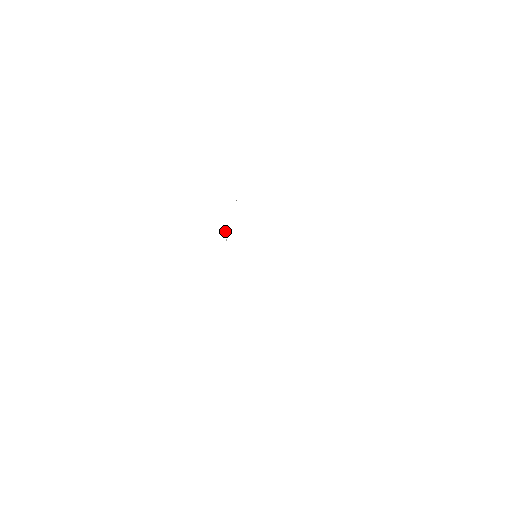
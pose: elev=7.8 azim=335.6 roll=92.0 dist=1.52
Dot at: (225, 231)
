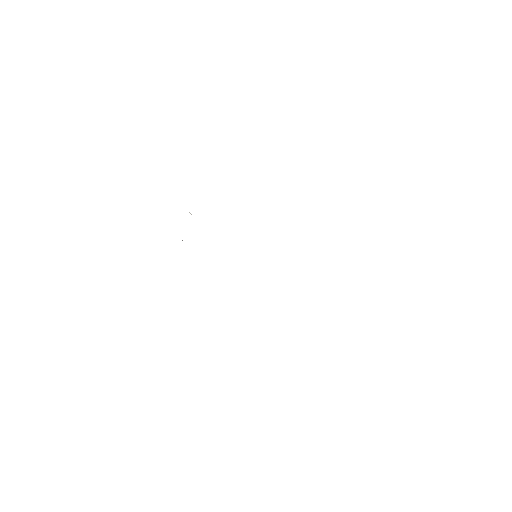
Dot at: occluded
